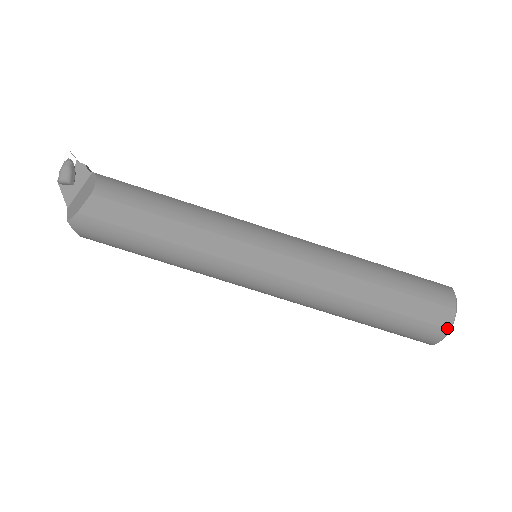
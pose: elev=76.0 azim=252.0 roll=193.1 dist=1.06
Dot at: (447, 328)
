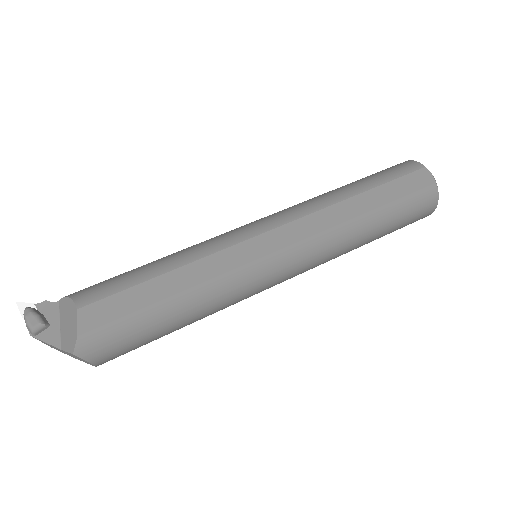
Dot at: (434, 183)
